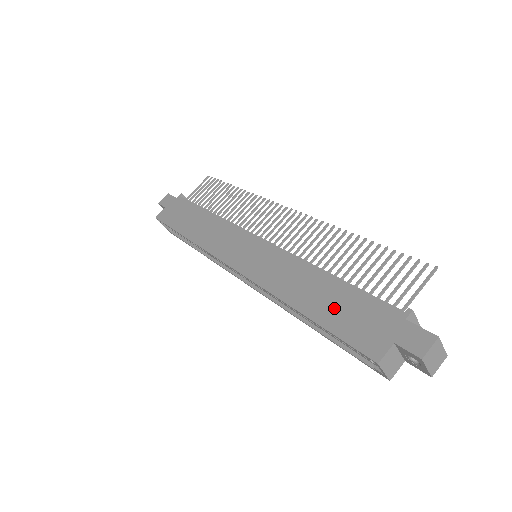
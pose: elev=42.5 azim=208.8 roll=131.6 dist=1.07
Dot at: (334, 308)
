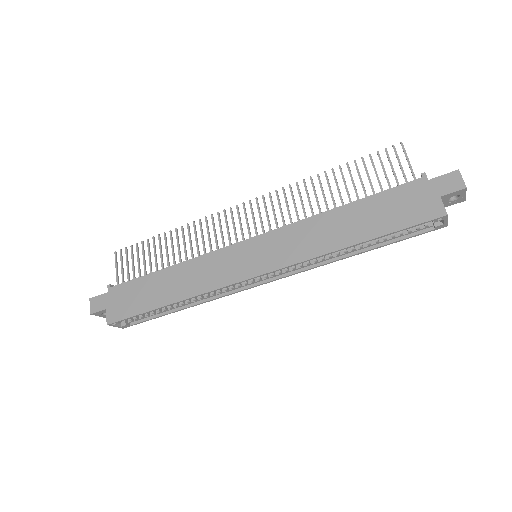
Dot at: (376, 219)
